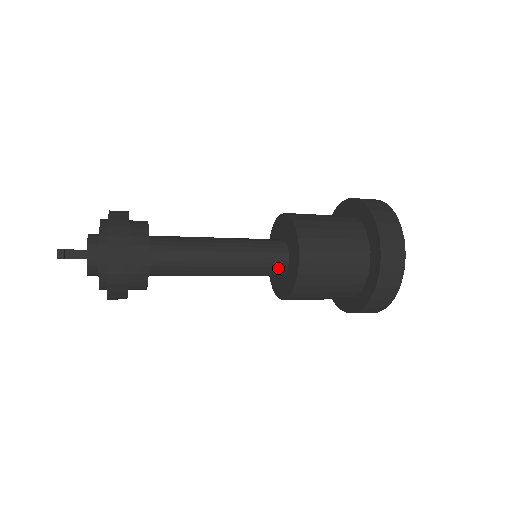
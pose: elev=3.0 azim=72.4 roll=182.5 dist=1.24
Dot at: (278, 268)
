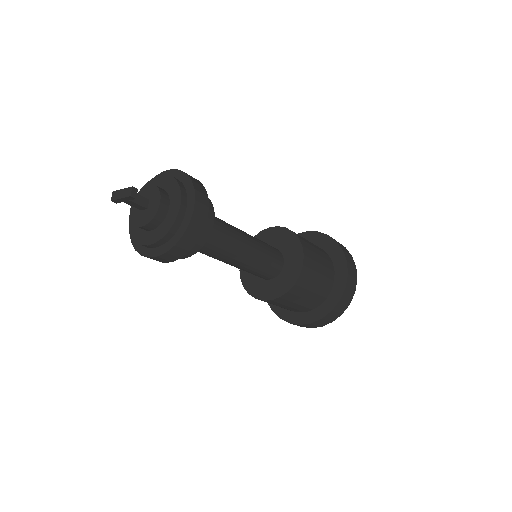
Dot at: (276, 269)
